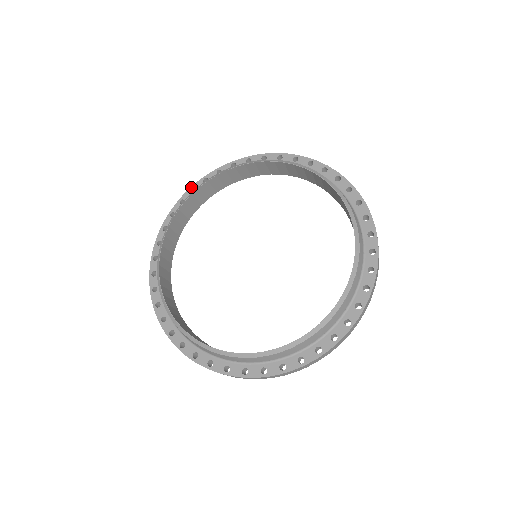
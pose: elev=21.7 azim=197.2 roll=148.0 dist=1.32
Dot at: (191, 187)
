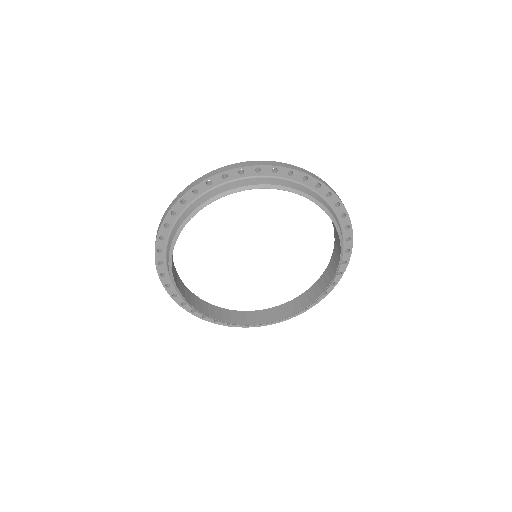
Dot at: (293, 169)
